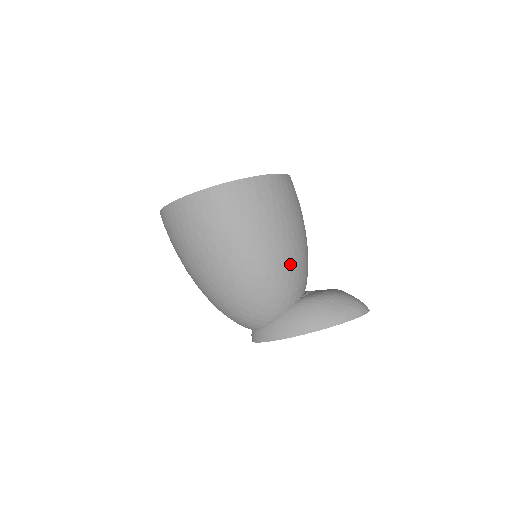
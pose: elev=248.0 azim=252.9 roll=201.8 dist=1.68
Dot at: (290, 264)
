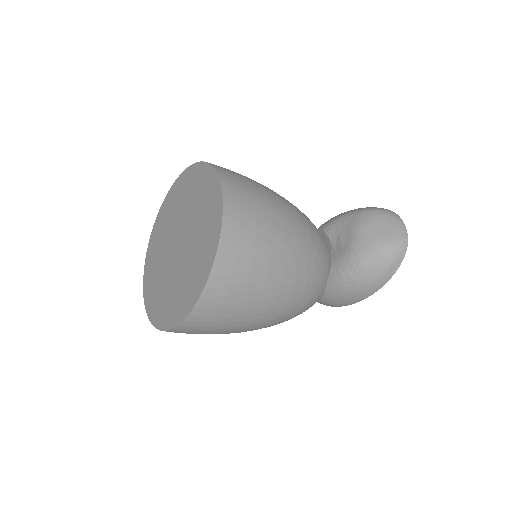
Dot at: (300, 291)
